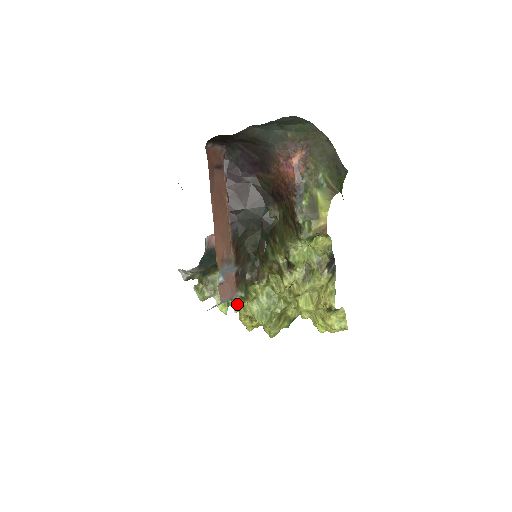
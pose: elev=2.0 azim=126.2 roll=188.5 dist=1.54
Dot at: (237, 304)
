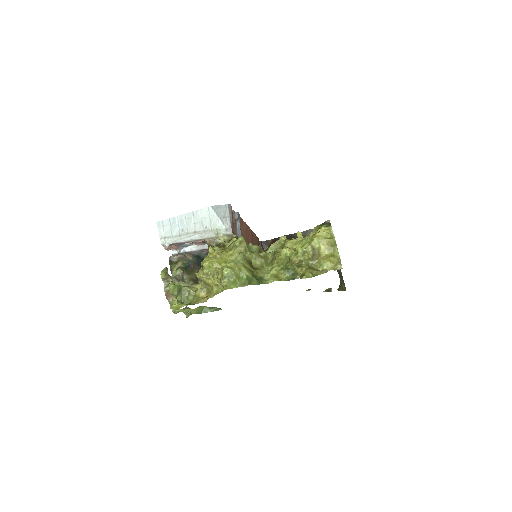
Dot at: (217, 249)
